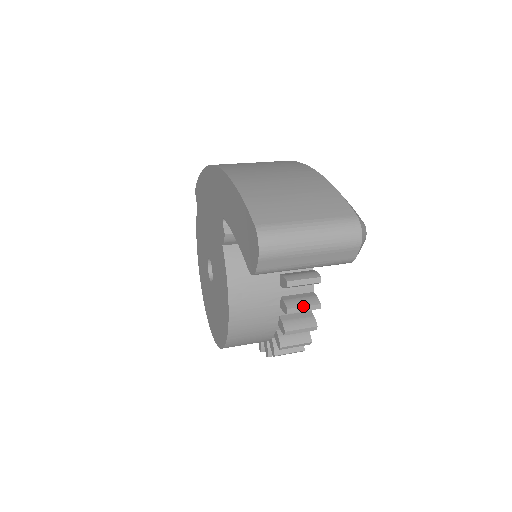
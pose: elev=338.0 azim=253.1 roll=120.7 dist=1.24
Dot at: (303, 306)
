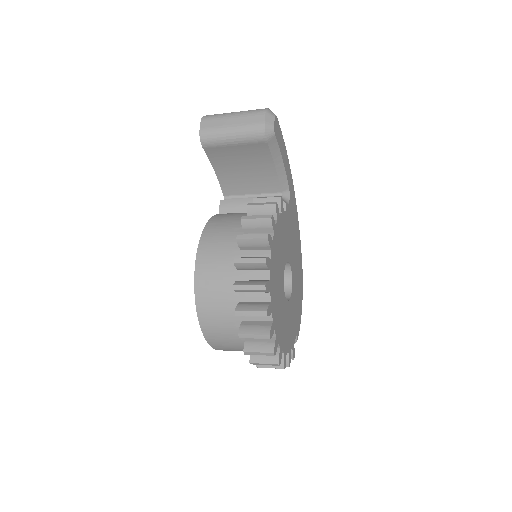
Dot at: (256, 215)
